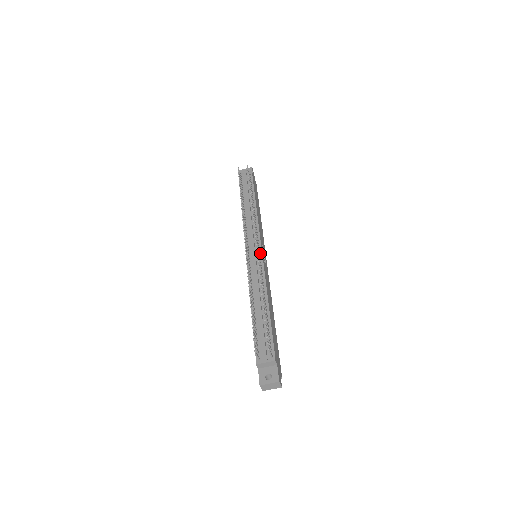
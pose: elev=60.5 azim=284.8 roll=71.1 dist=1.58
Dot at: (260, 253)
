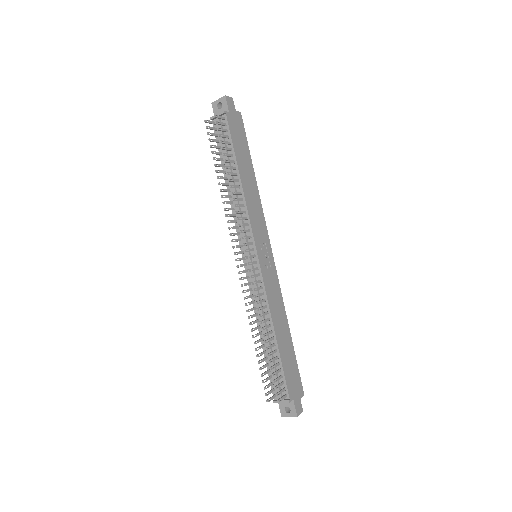
Dot at: (257, 263)
